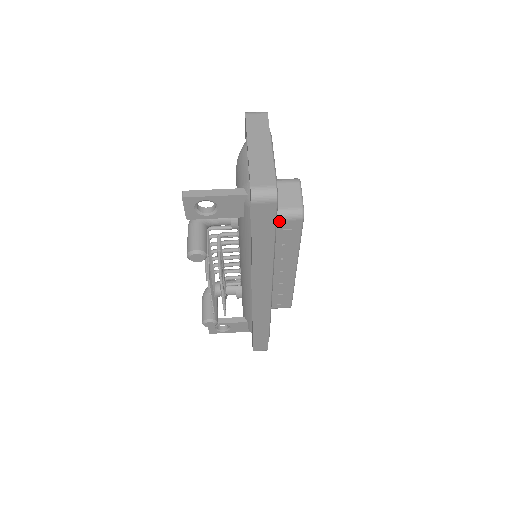
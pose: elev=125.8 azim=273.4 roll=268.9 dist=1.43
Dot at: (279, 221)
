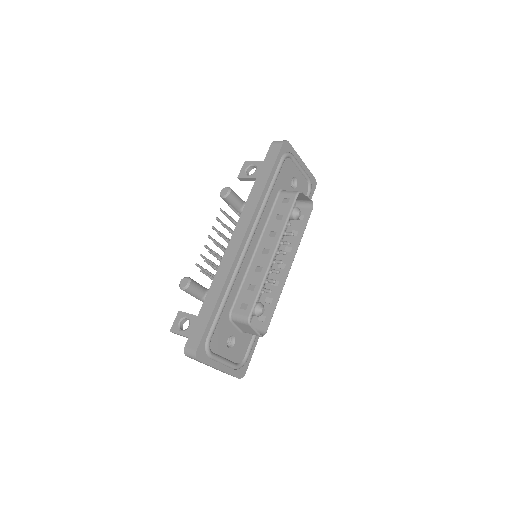
Dot at: (283, 194)
